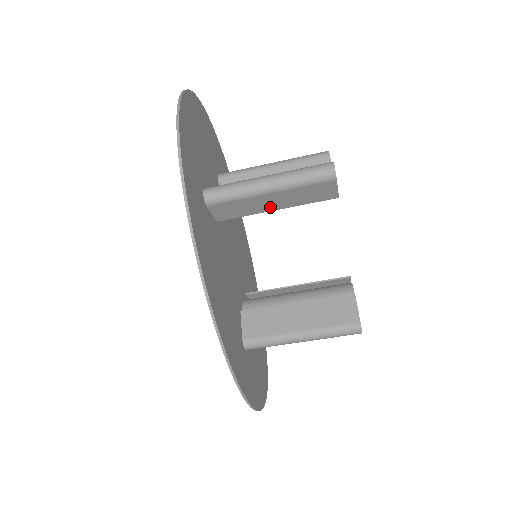
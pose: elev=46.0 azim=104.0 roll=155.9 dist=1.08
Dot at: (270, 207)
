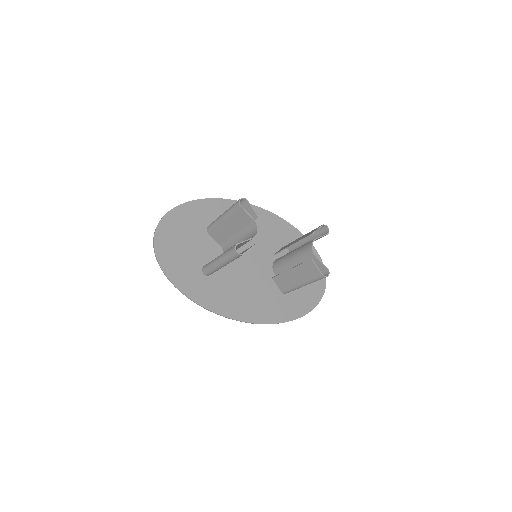
Dot at: occluded
